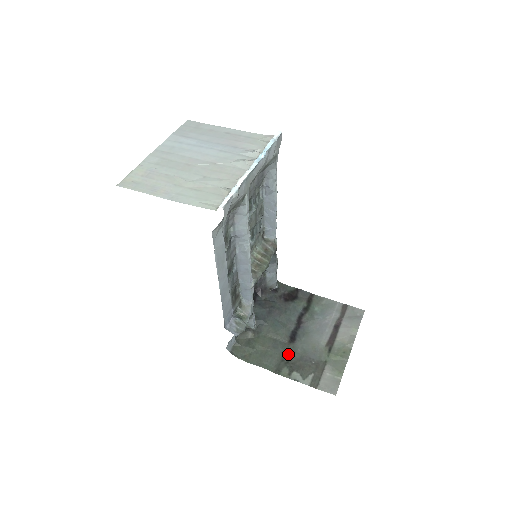
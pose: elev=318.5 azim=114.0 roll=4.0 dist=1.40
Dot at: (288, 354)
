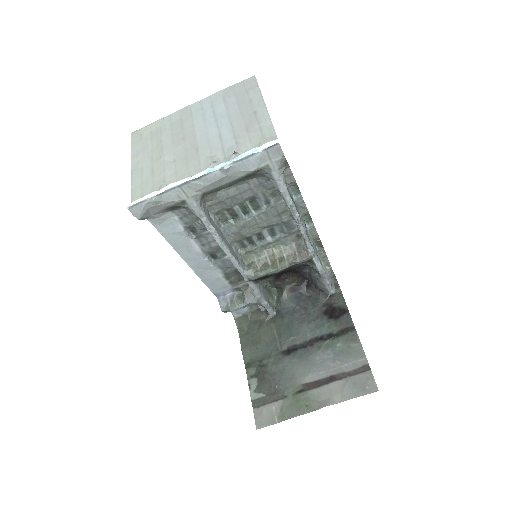
Dot at: (269, 360)
